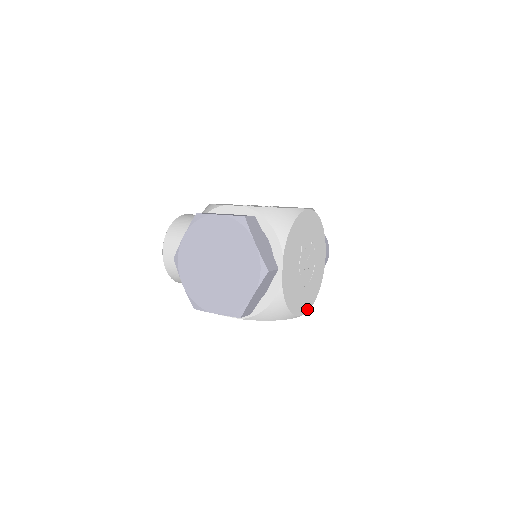
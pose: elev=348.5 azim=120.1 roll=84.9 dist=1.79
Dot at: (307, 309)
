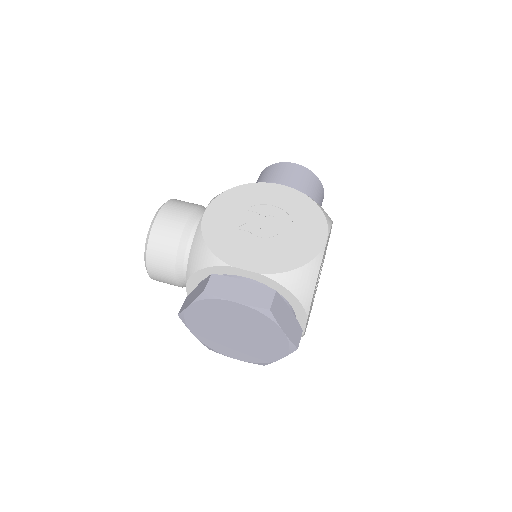
Dot at: occluded
